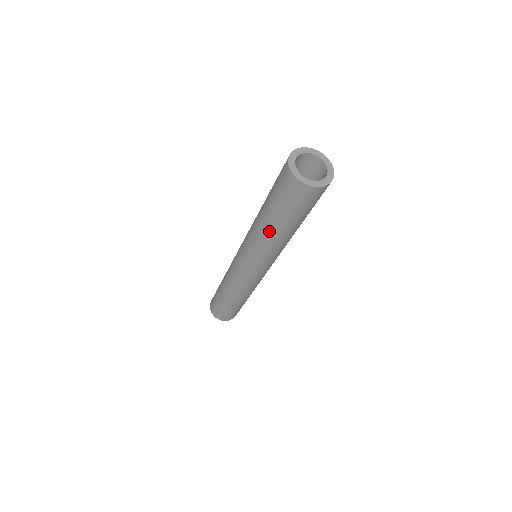
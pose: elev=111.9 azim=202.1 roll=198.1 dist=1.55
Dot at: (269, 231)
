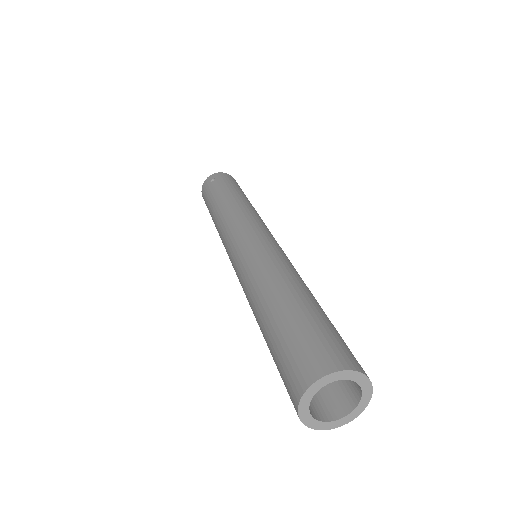
Dot at: occluded
